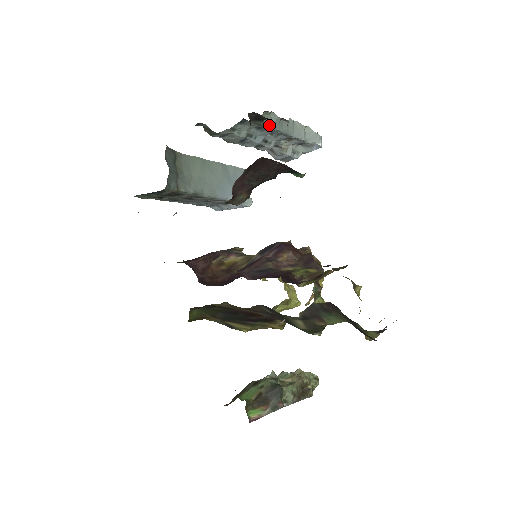
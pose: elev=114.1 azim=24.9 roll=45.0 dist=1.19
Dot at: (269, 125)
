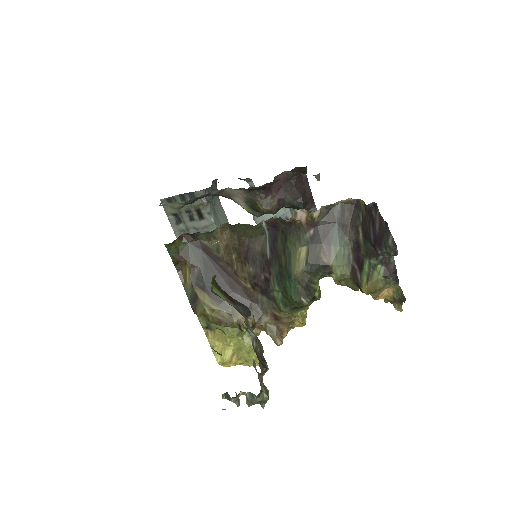
Dot at: occluded
